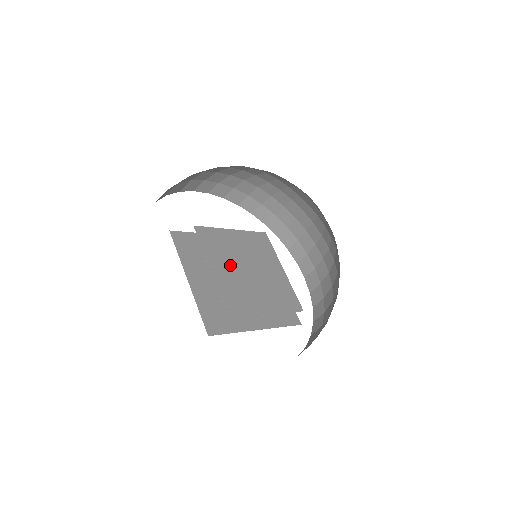
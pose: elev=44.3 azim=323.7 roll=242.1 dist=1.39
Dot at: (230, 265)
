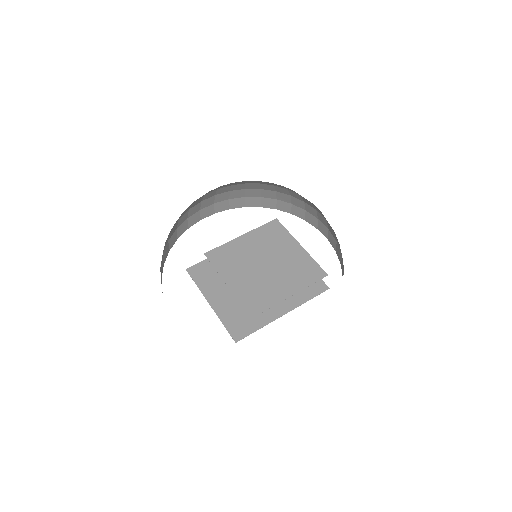
Dot at: (244, 271)
